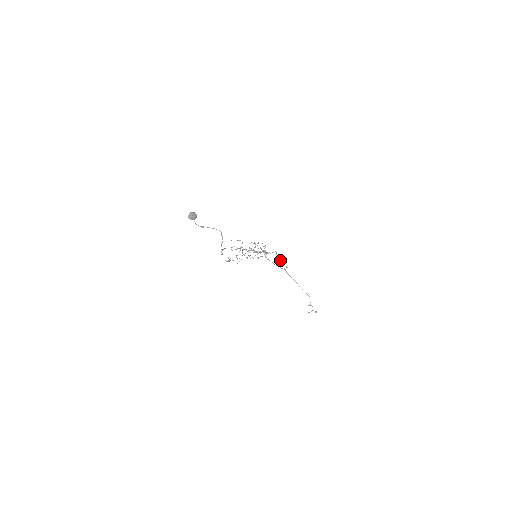
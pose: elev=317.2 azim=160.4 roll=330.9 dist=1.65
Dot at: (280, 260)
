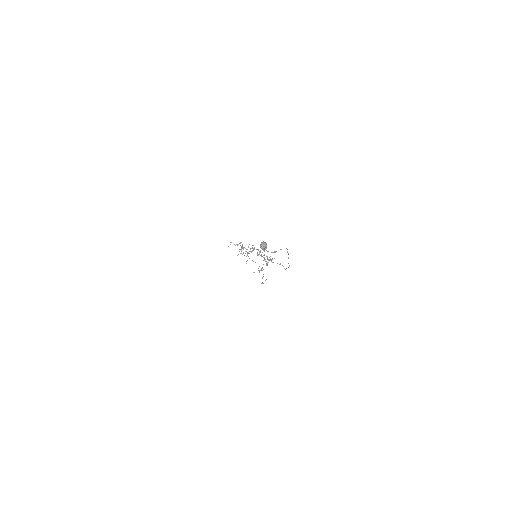
Dot at: occluded
